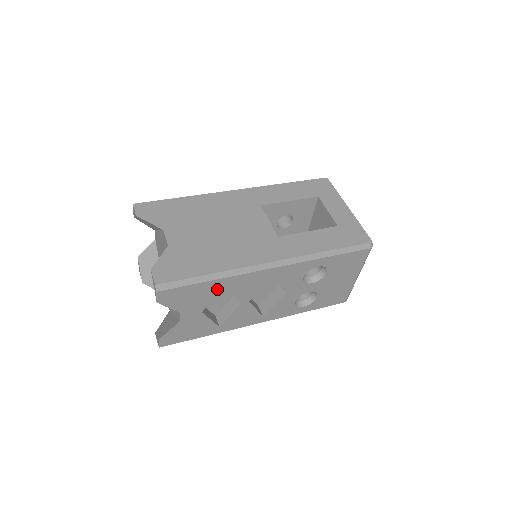
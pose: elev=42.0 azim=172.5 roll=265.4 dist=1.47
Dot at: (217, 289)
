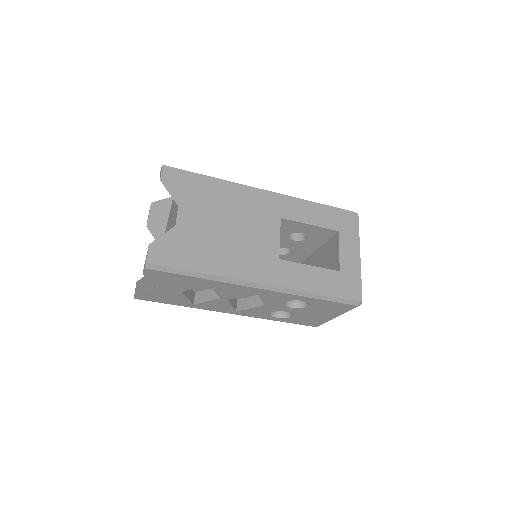
Dot at: (201, 284)
